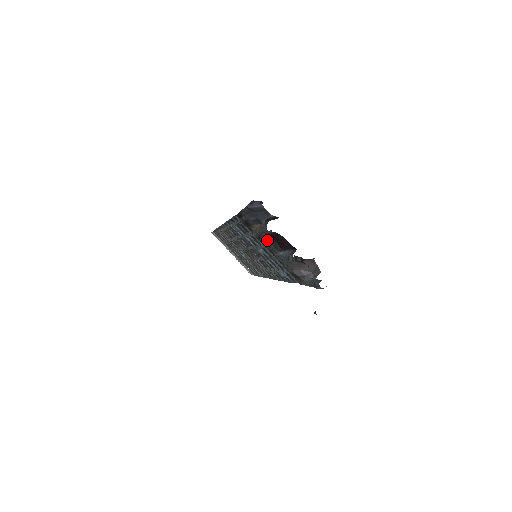
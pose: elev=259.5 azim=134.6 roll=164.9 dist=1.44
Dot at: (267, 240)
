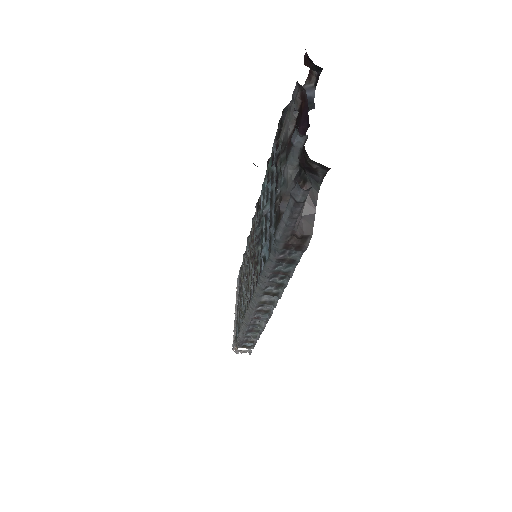
Dot at: (285, 148)
